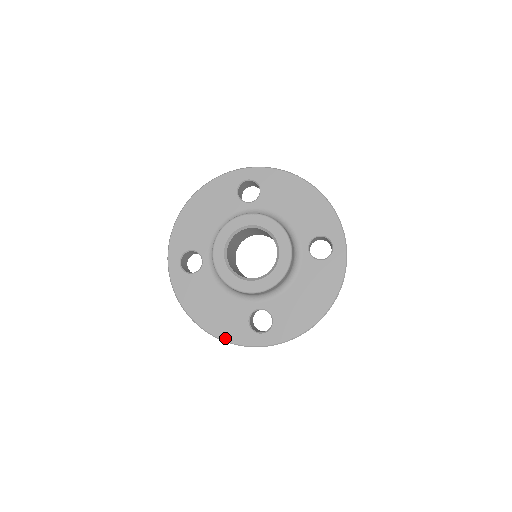
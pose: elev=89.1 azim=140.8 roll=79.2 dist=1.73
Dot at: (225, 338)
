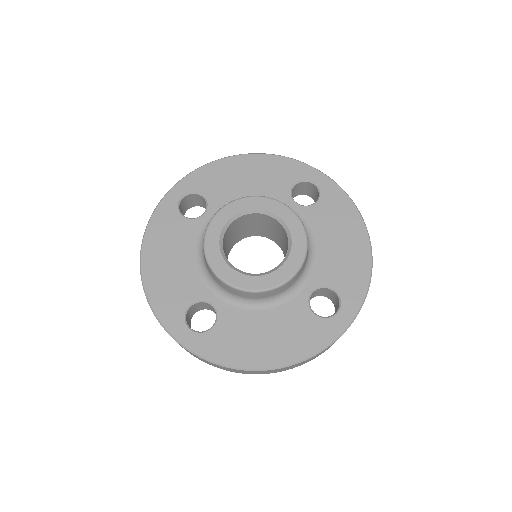
Dot at: (152, 300)
